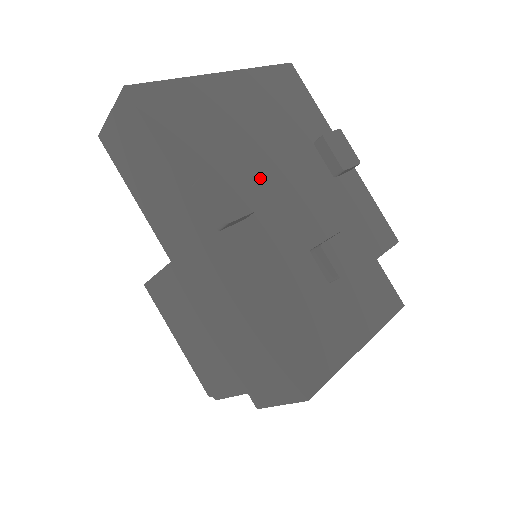
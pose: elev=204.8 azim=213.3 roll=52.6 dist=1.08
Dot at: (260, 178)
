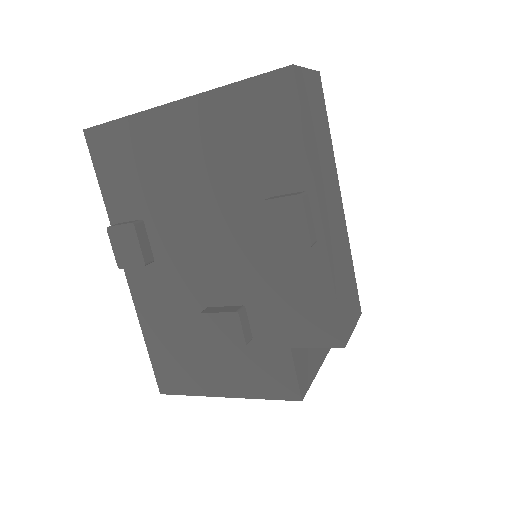
Dot at: (179, 229)
